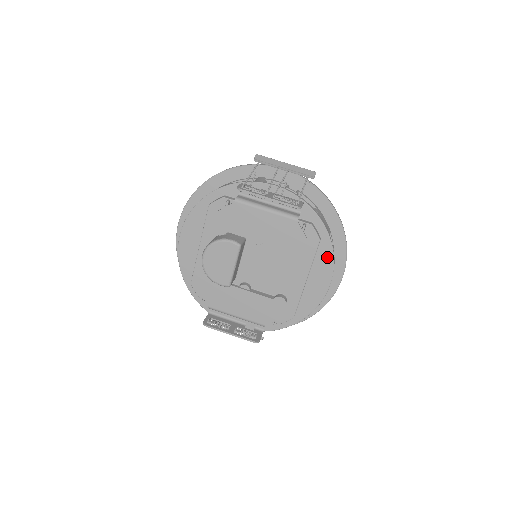
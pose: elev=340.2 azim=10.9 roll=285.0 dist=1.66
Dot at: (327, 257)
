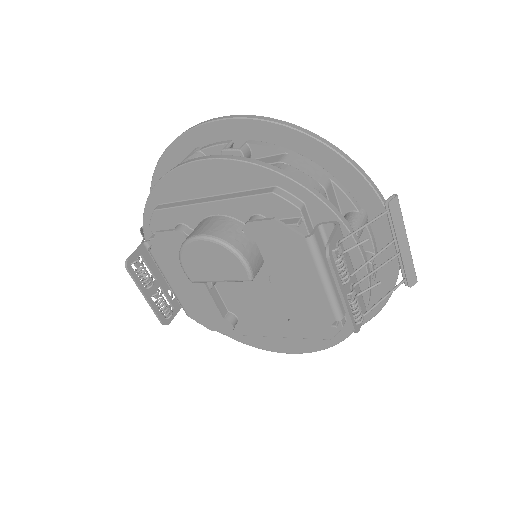
Dot at: (316, 344)
